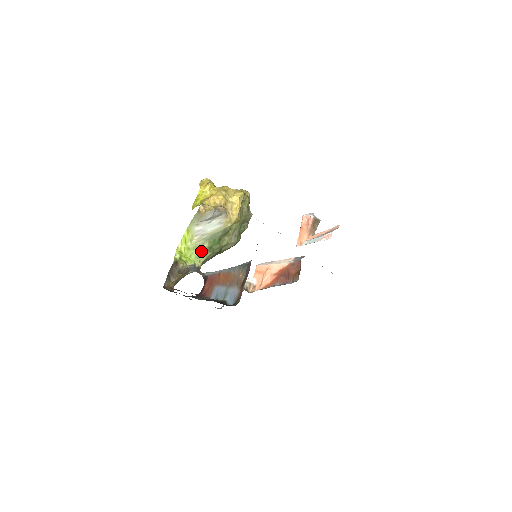
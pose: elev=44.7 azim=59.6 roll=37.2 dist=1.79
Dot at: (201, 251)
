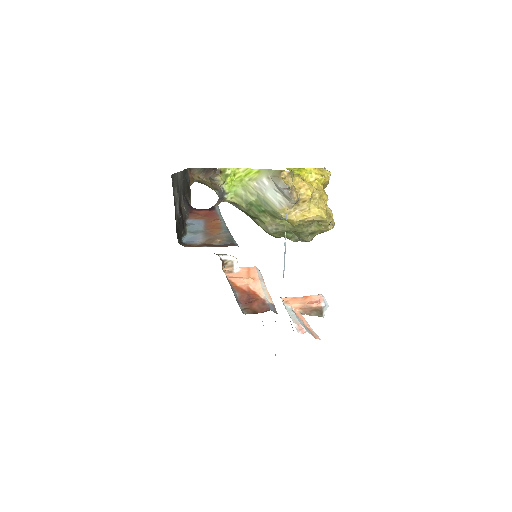
Dot at: (243, 195)
